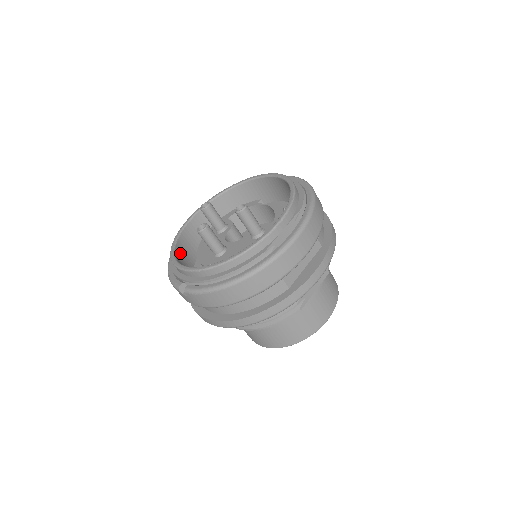
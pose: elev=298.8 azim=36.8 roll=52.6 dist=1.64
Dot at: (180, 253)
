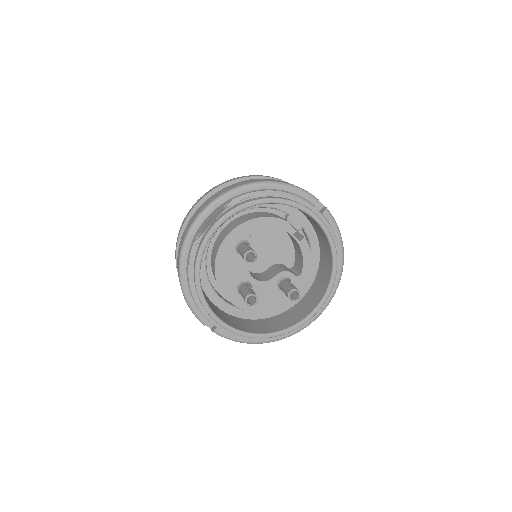
Dot at: occluded
